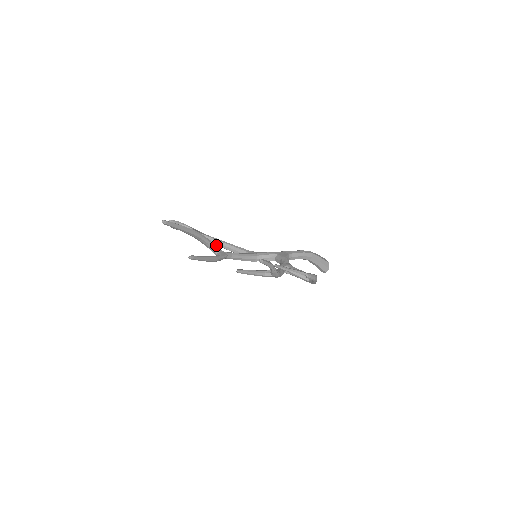
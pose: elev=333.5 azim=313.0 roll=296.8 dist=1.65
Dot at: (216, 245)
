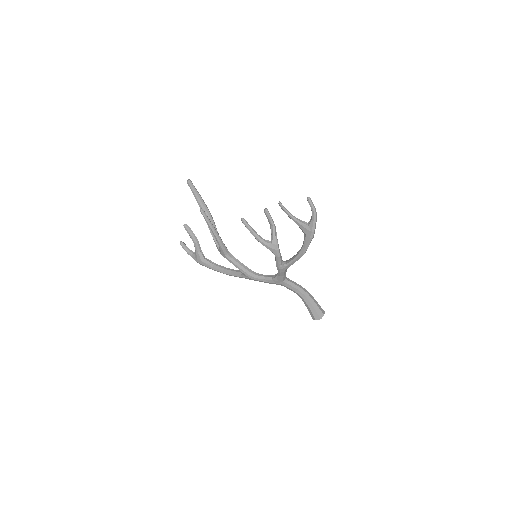
Dot at: (216, 270)
